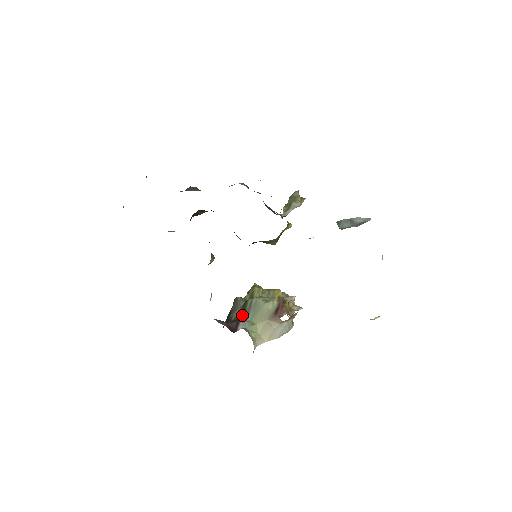
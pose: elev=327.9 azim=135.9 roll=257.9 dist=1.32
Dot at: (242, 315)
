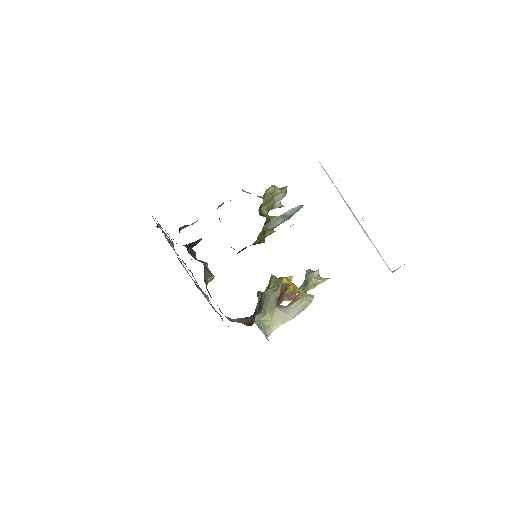
Dot at: (259, 308)
